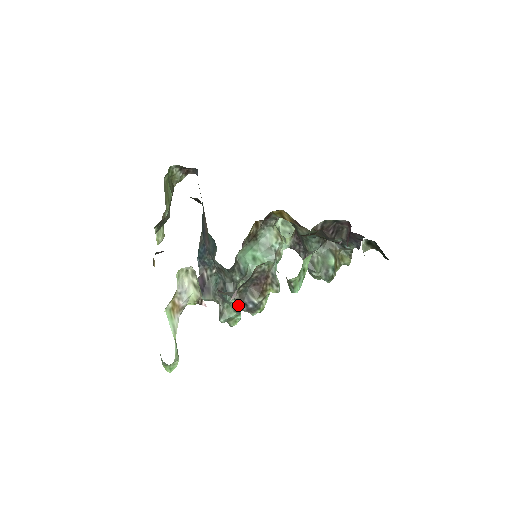
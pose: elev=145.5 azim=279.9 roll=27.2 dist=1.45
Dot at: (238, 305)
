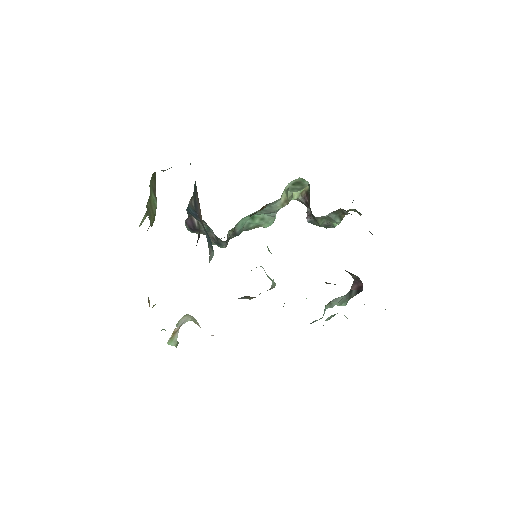
Dot at: occluded
